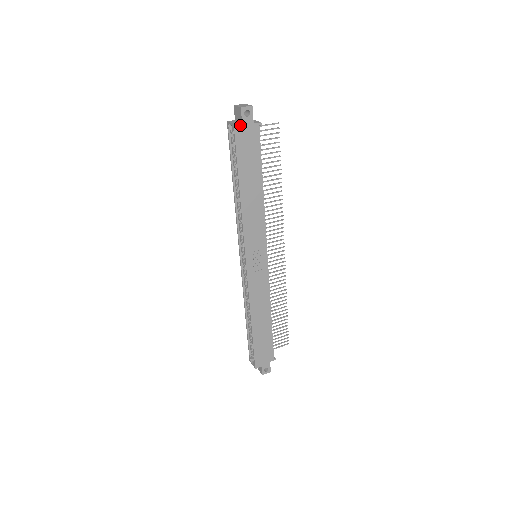
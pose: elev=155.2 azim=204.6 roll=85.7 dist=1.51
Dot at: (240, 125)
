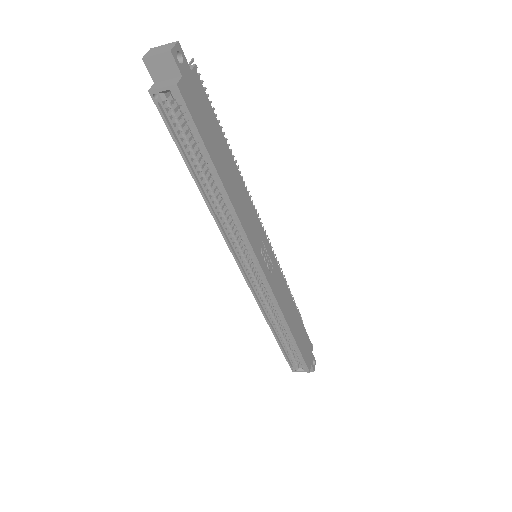
Dot at: (182, 82)
